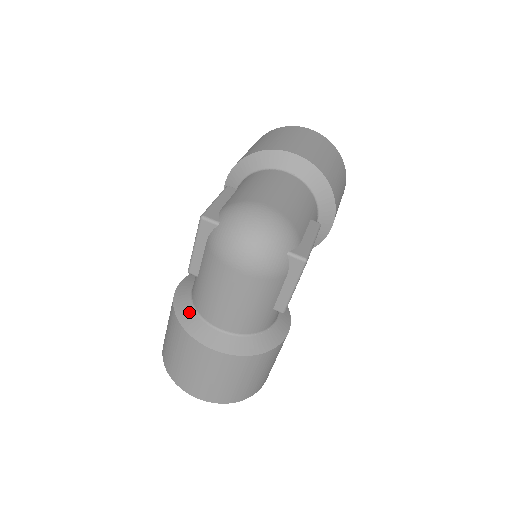
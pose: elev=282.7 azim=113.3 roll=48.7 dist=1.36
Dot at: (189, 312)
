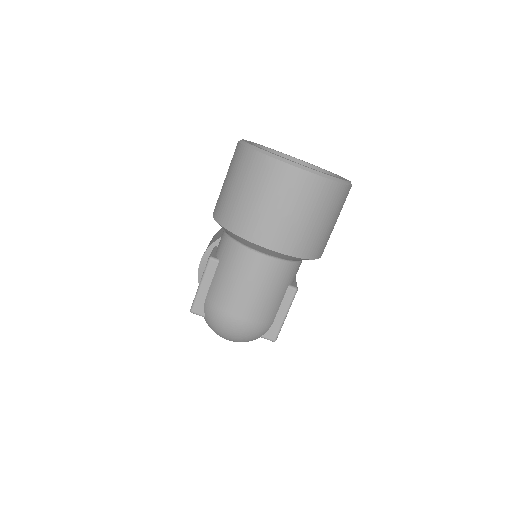
Dot at: occluded
